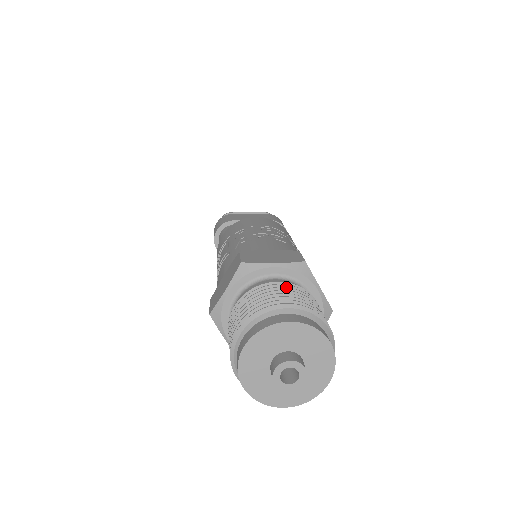
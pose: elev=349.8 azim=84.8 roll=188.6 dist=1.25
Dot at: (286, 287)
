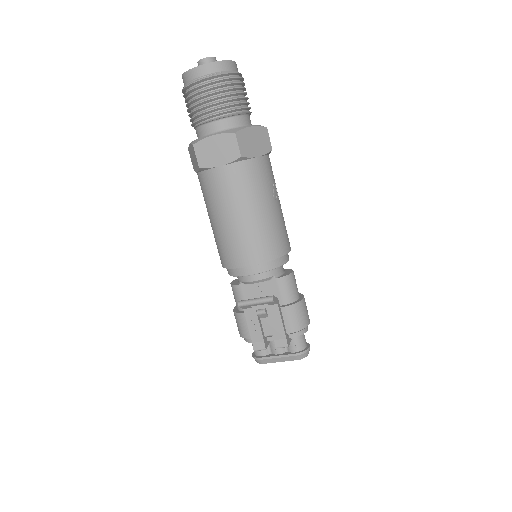
Dot at: occluded
